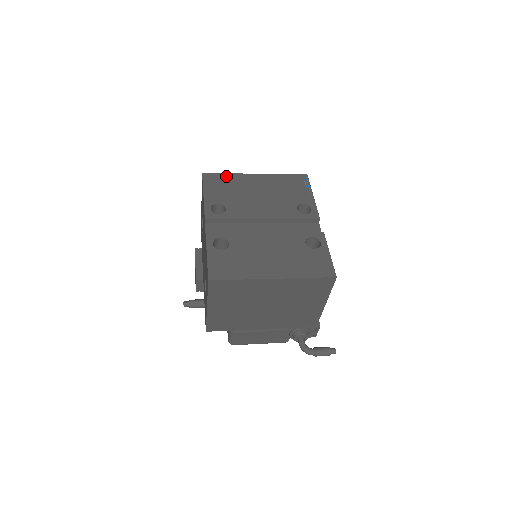
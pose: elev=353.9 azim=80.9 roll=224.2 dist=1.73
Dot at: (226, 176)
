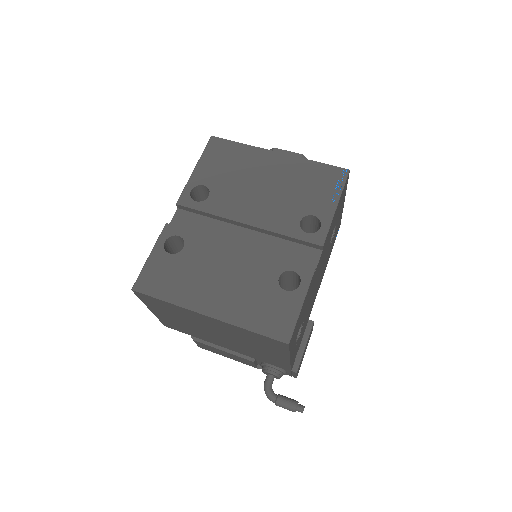
Dot at: (237, 147)
